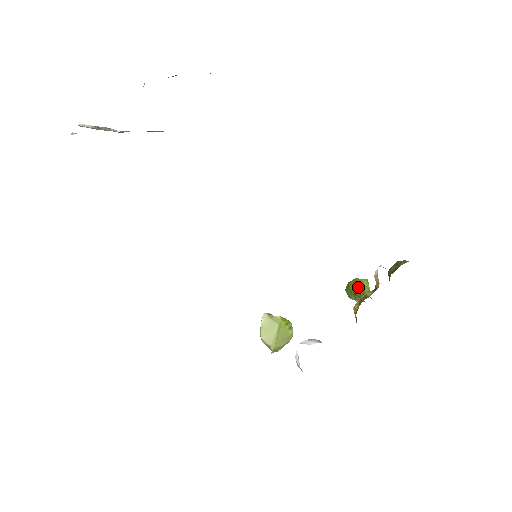
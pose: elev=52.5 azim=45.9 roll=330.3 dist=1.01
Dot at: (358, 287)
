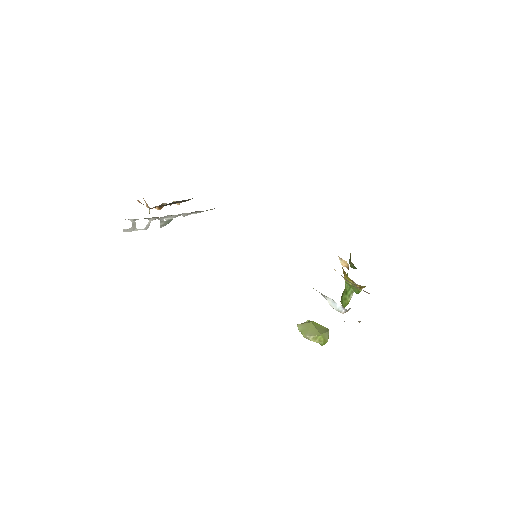
Dot at: (344, 289)
